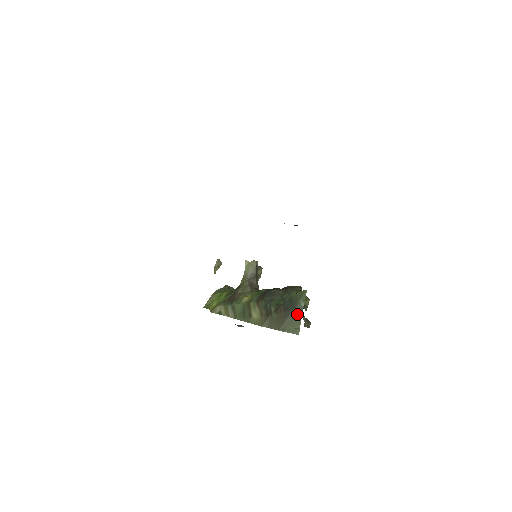
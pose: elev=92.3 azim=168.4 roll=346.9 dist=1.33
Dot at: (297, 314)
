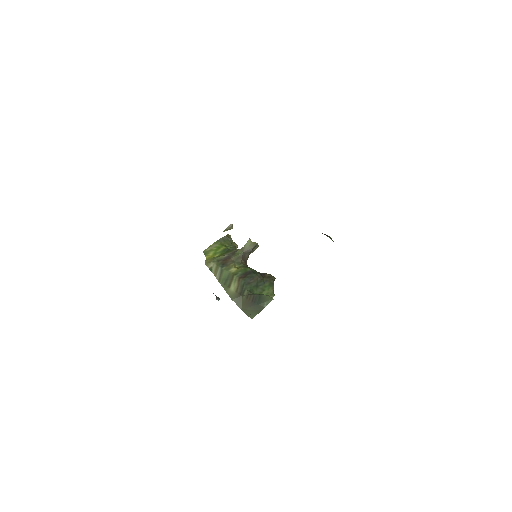
Dot at: (258, 309)
